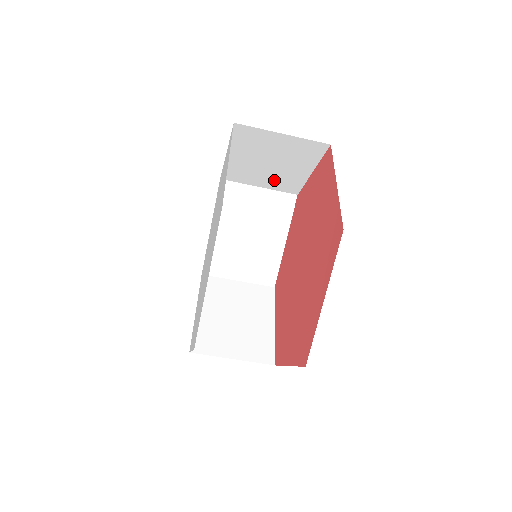
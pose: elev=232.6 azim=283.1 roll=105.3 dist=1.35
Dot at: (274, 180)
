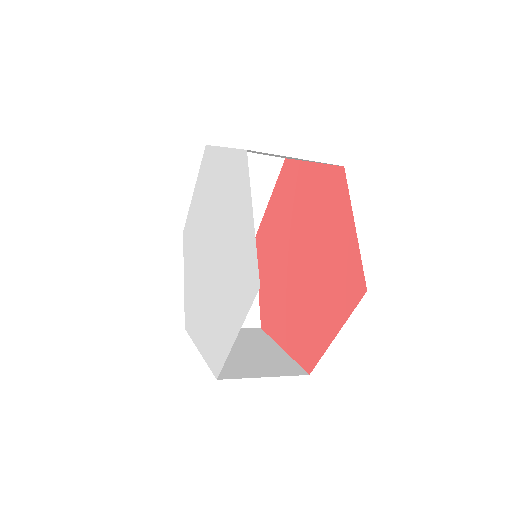
Dot at: occluded
